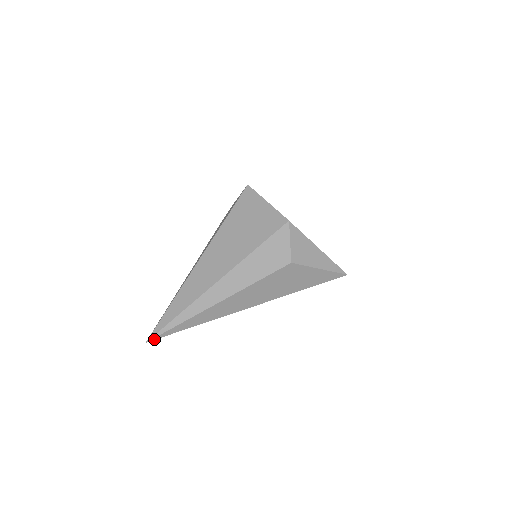
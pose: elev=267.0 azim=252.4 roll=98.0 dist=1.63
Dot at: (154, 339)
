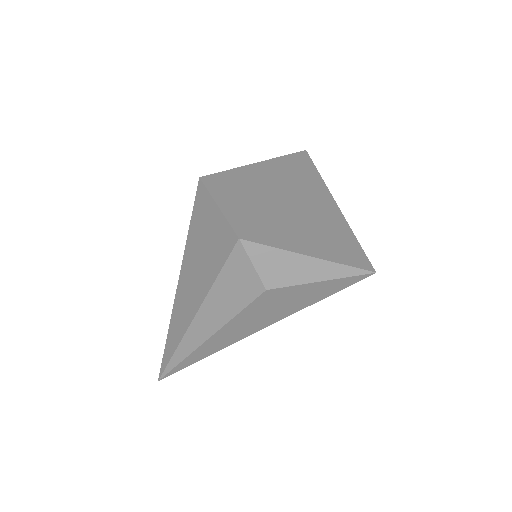
Dot at: (164, 377)
